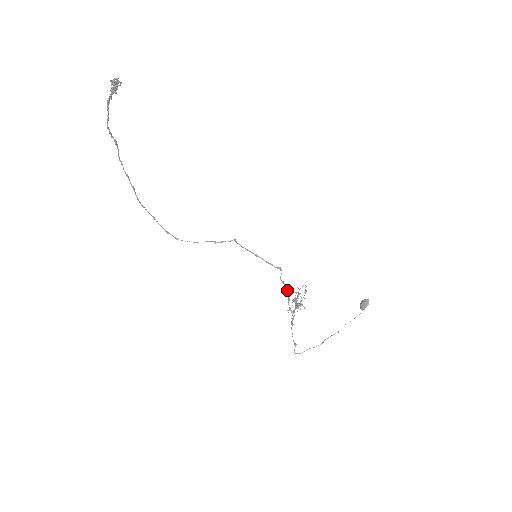
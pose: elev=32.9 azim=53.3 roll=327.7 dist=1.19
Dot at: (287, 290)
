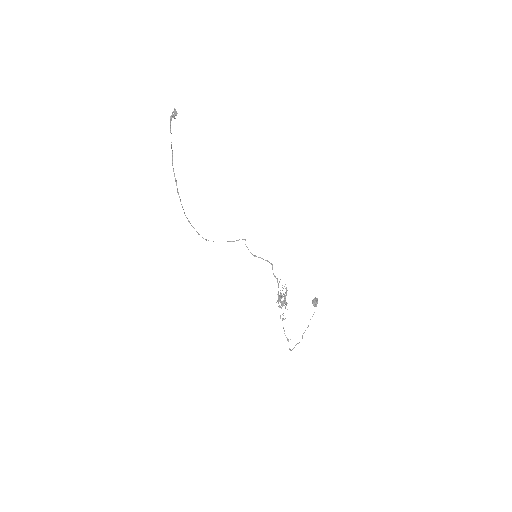
Dot at: (278, 284)
